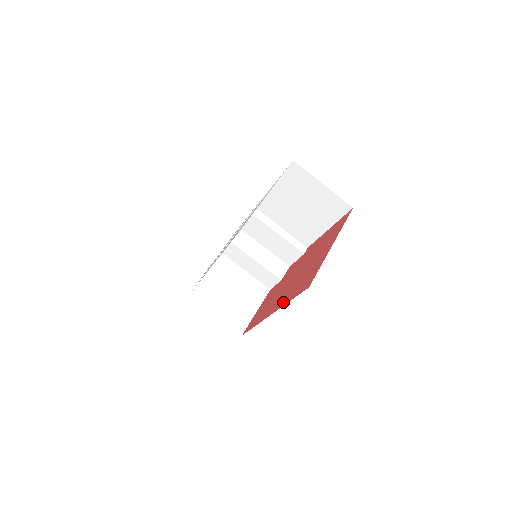
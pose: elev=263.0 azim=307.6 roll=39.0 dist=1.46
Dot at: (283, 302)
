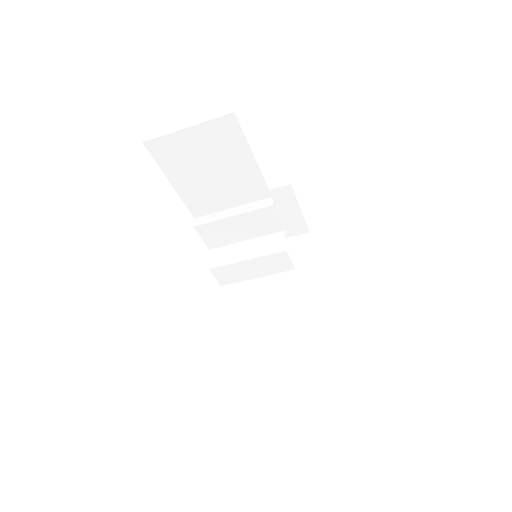
Dot at: occluded
